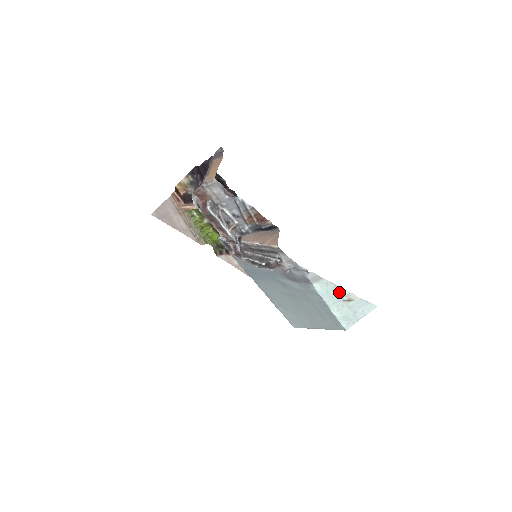
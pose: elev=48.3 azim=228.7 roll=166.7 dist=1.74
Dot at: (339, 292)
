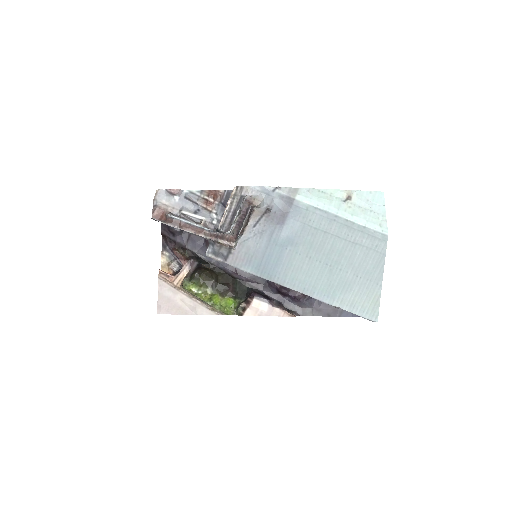
Dot at: (330, 195)
